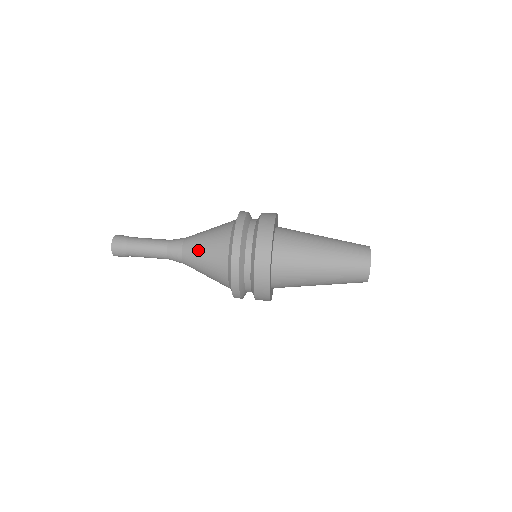
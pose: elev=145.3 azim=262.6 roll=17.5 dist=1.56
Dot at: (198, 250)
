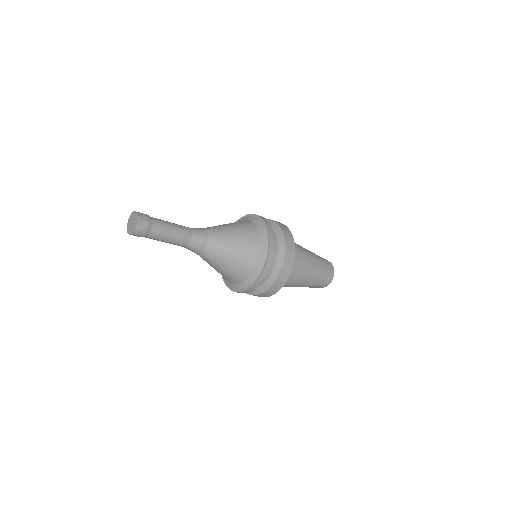
Dot at: (225, 228)
